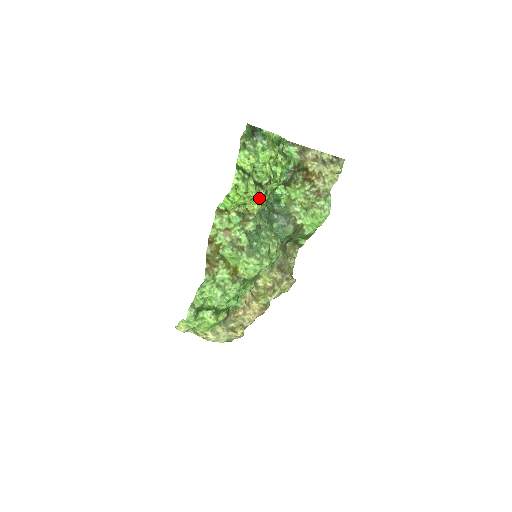
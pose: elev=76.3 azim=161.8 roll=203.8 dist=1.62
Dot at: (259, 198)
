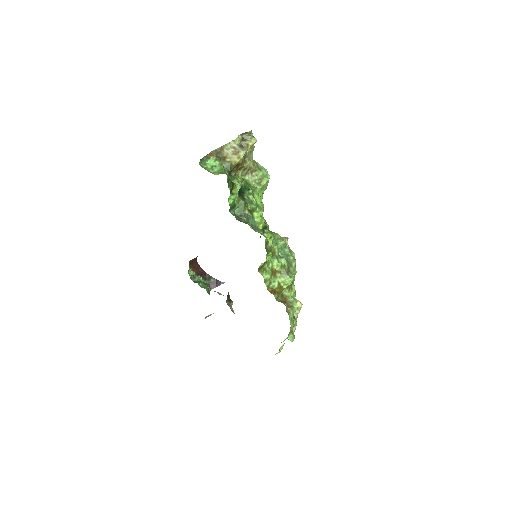
Dot at: occluded
